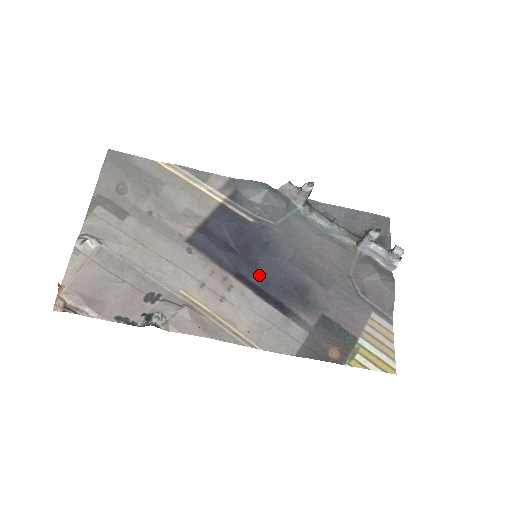
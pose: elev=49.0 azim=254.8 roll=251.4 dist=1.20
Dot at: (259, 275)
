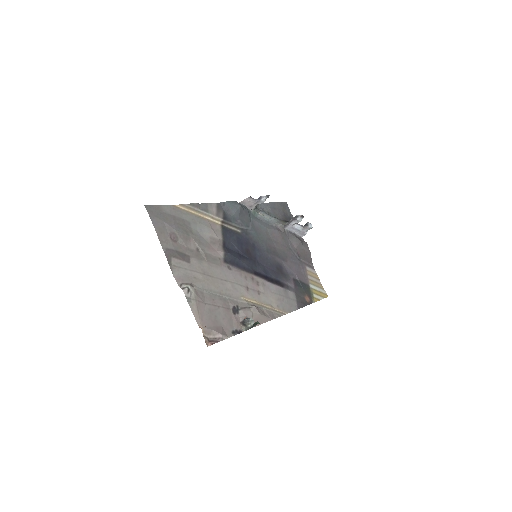
Dot at: (262, 268)
